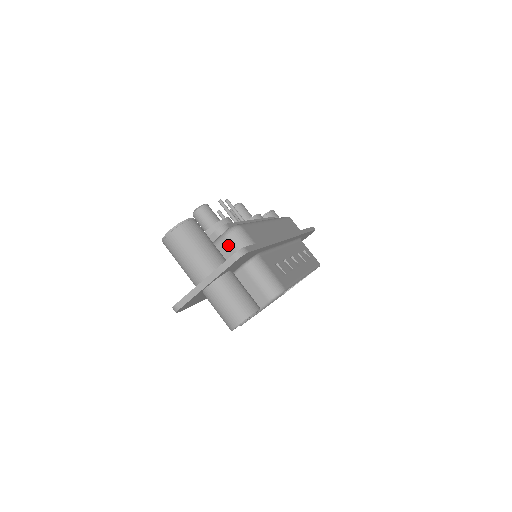
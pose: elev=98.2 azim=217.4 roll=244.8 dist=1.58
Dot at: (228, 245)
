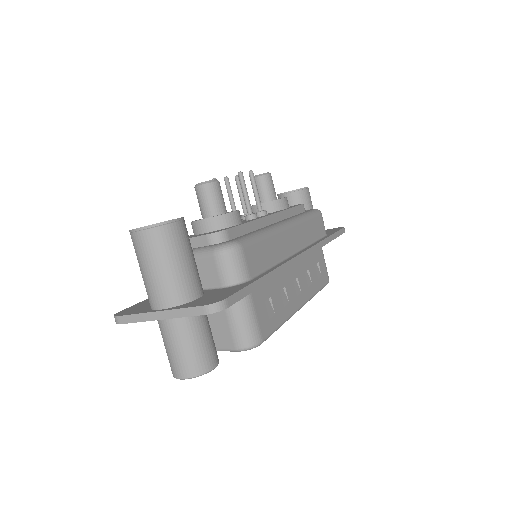
Dot at: (214, 265)
